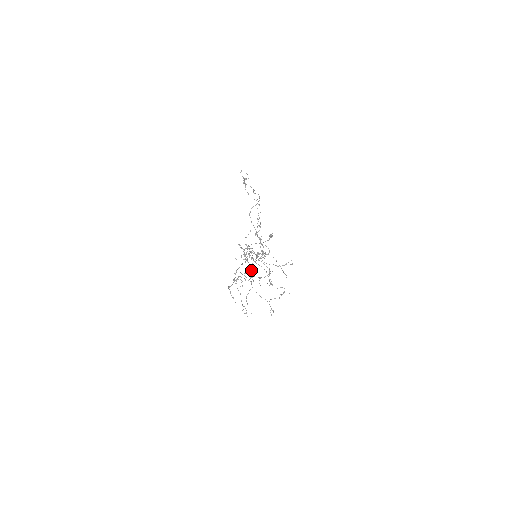
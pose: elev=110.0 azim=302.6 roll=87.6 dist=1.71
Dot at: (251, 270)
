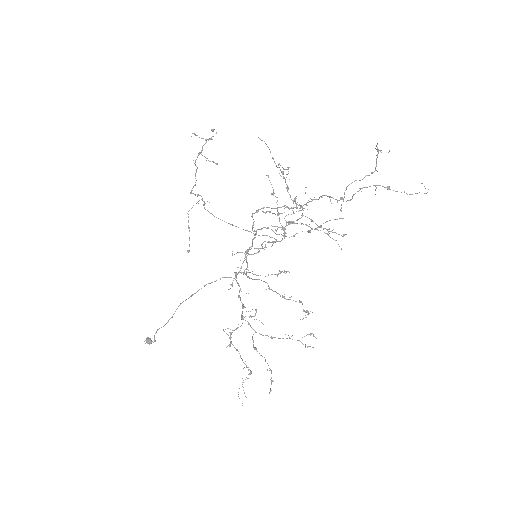
Dot at: occluded
